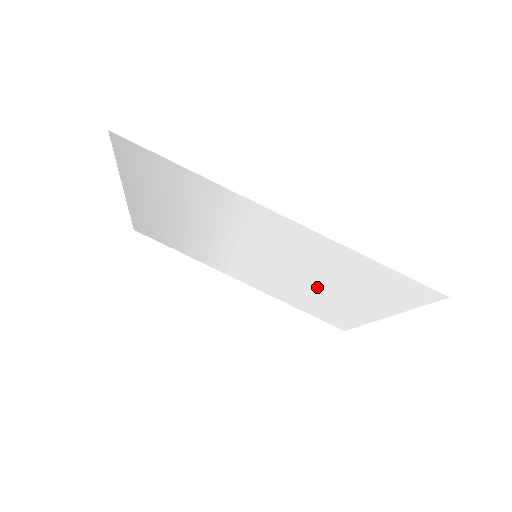
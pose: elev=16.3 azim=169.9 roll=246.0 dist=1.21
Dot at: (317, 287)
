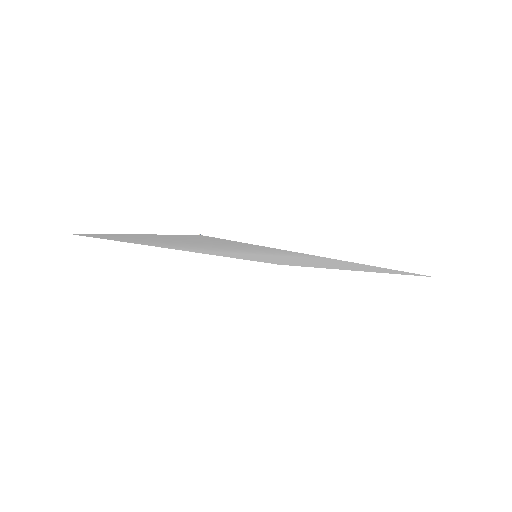
Dot at: (300, 263)
